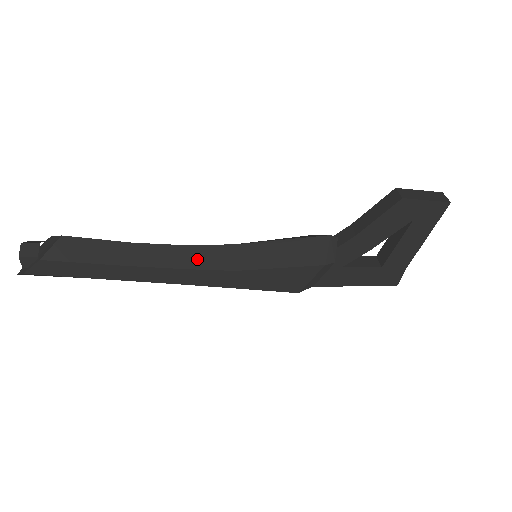
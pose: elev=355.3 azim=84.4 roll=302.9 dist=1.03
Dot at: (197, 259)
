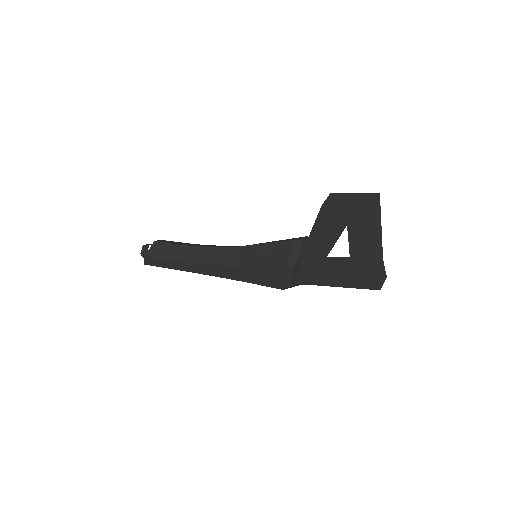
Dot at: (215, 258)
